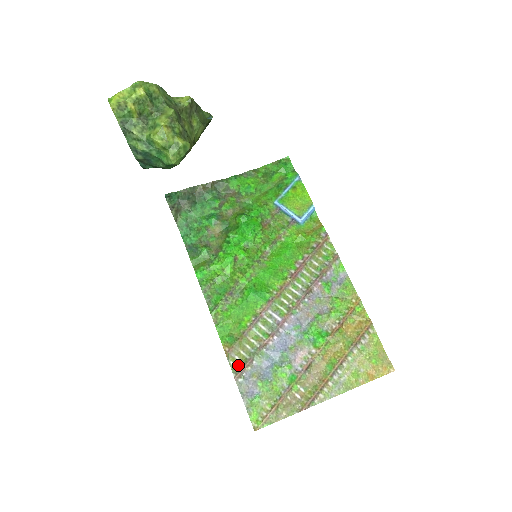
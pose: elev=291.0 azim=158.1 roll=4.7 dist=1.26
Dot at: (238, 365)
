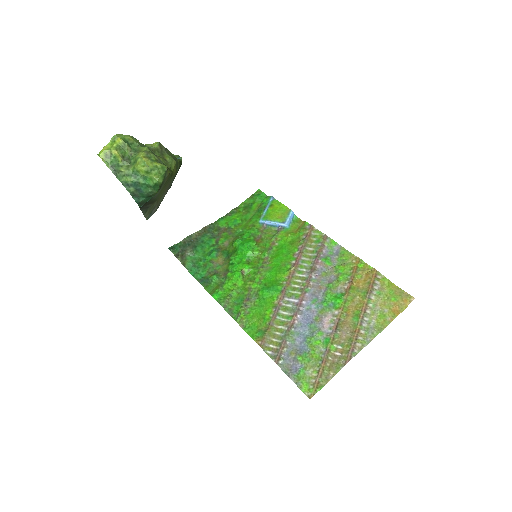
Dot at: (274, 351)
